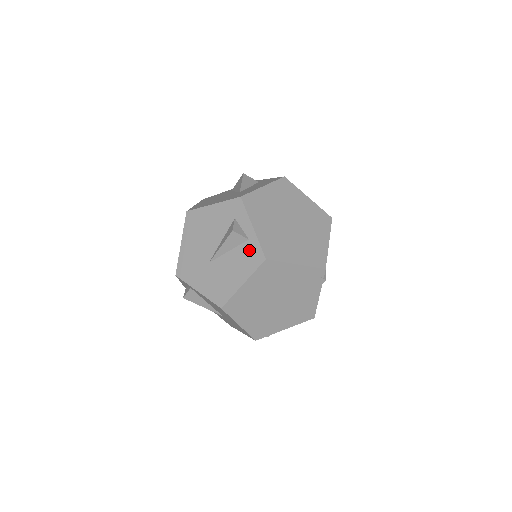
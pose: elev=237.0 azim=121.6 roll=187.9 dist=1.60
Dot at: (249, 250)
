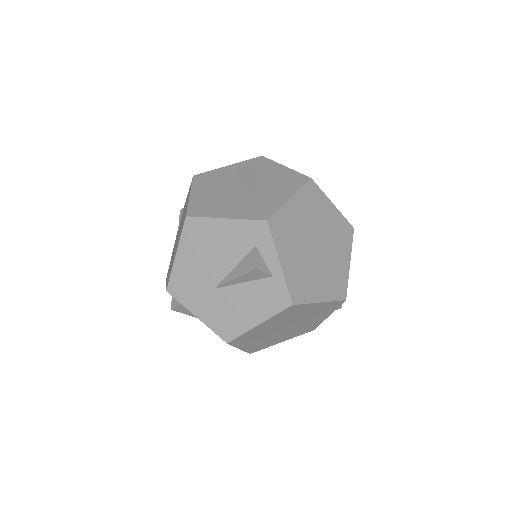
Dot at: (271, 289)
